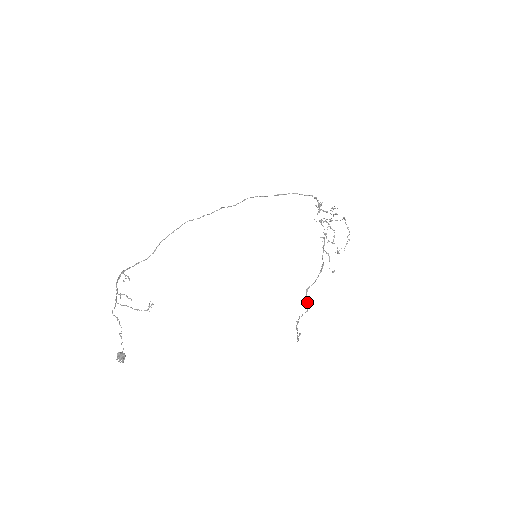
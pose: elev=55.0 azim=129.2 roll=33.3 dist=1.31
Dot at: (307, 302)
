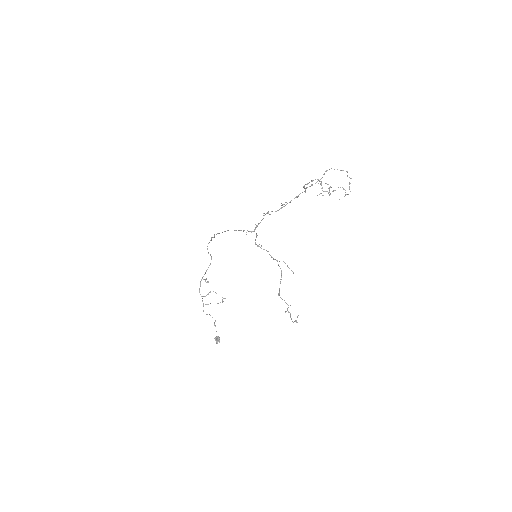
Dot at: occluded
